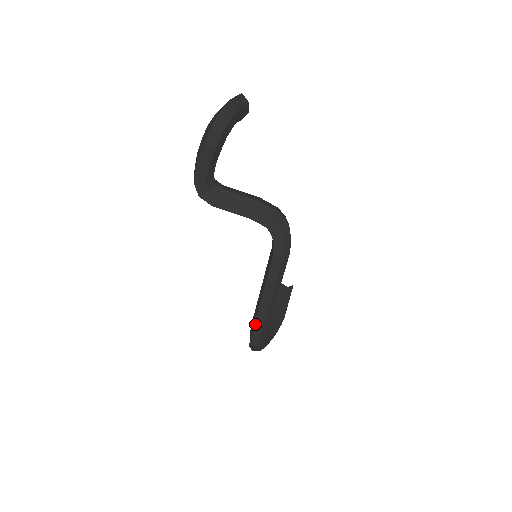
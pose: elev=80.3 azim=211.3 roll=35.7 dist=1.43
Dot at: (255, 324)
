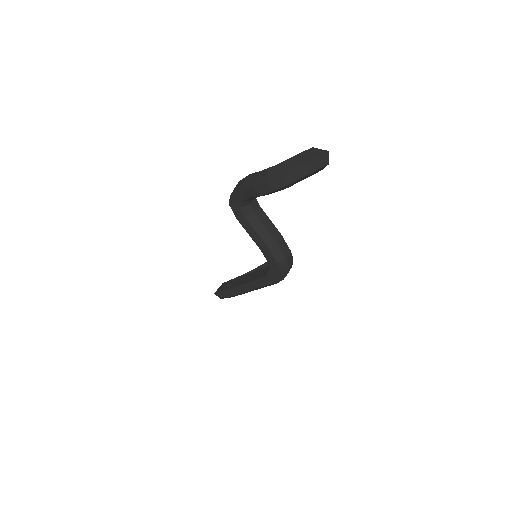
Dot at: (224, 291)
